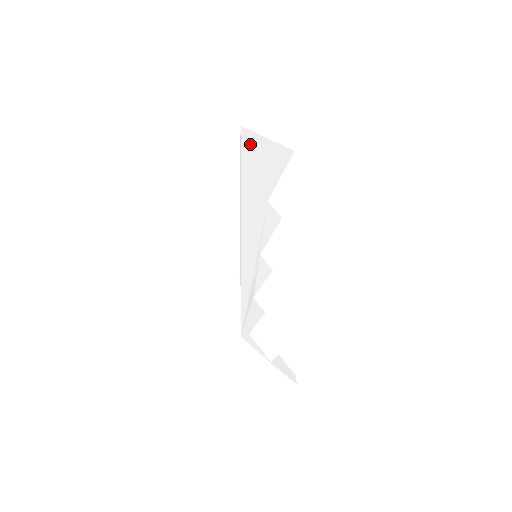
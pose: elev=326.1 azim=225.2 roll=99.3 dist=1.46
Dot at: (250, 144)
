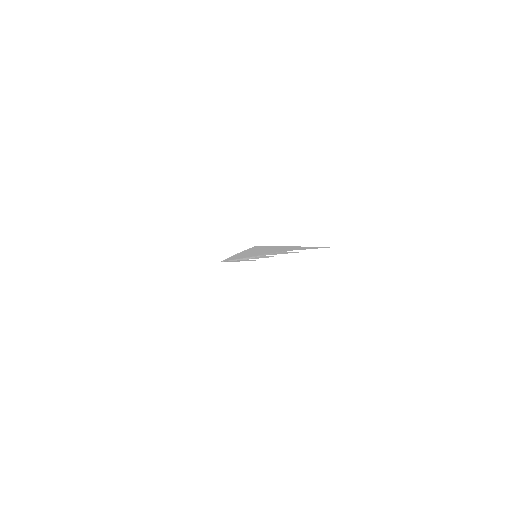
Dot at: (268, 247)
